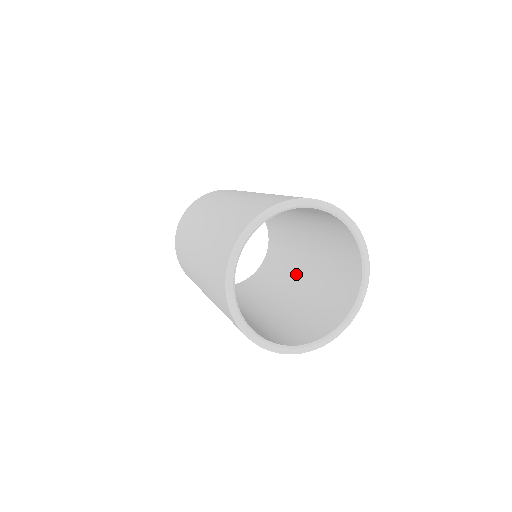
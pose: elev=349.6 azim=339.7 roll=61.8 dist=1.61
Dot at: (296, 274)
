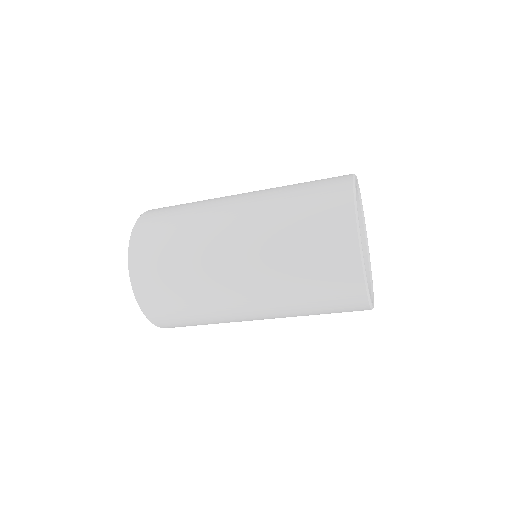
Dot at: occluded
